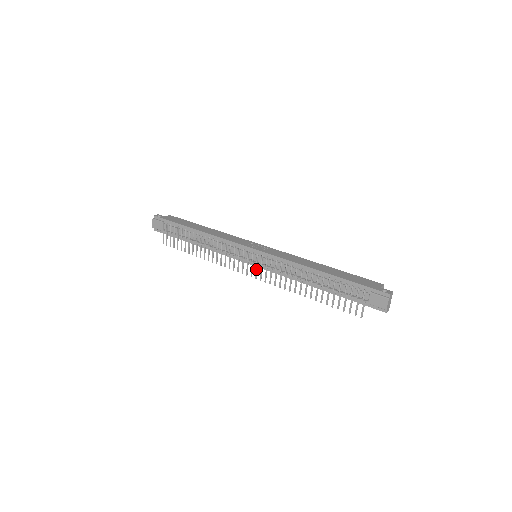
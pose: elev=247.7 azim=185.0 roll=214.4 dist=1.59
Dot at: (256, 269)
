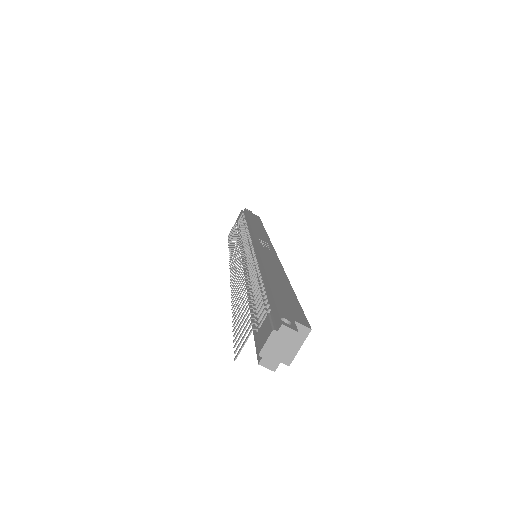
Dot at: (237, 264)
